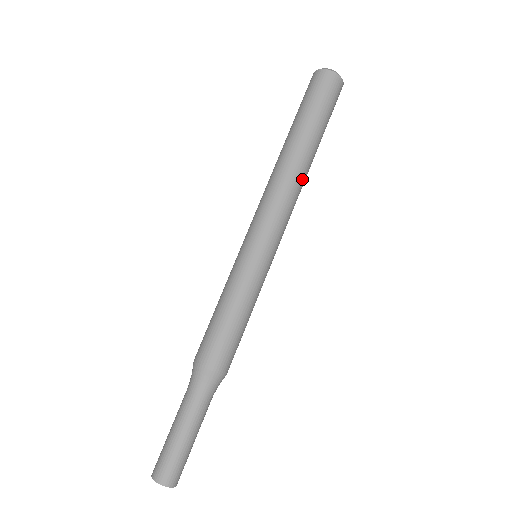
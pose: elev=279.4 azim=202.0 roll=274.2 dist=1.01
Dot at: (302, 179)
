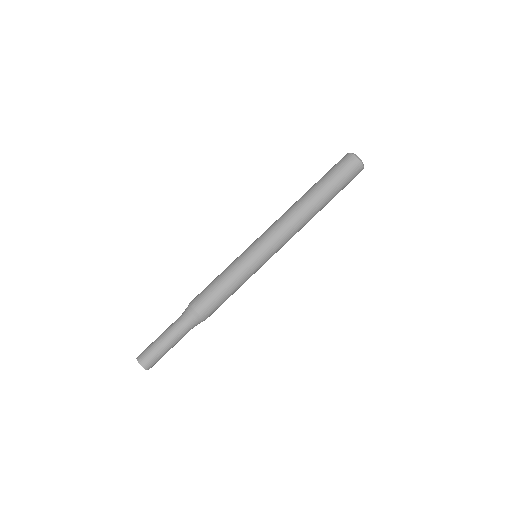
Dot at: (302, 215)
